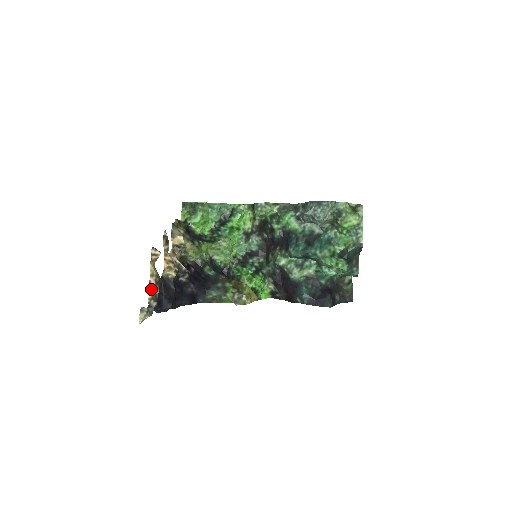
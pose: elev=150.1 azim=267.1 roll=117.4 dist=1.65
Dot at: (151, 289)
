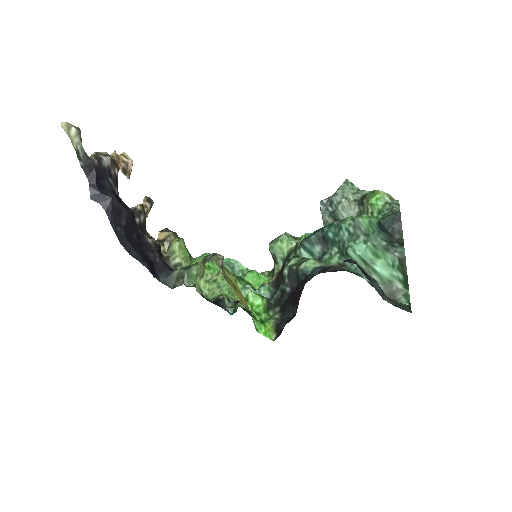
Dot at: (100, 152)
